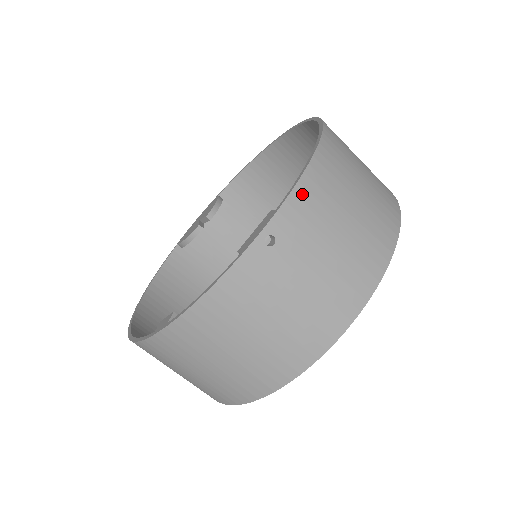
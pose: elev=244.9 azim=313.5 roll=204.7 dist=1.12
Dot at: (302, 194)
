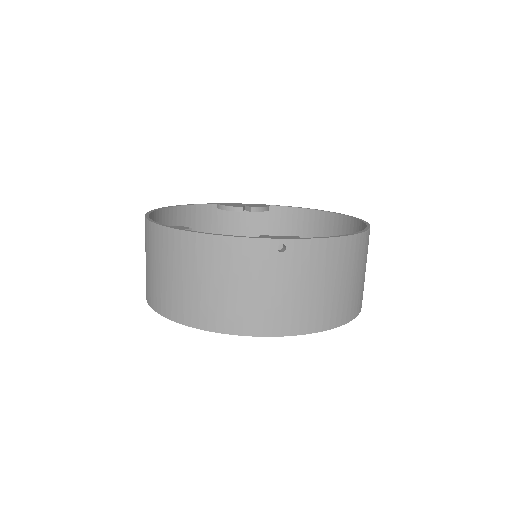
Dot at: (322, 246)
